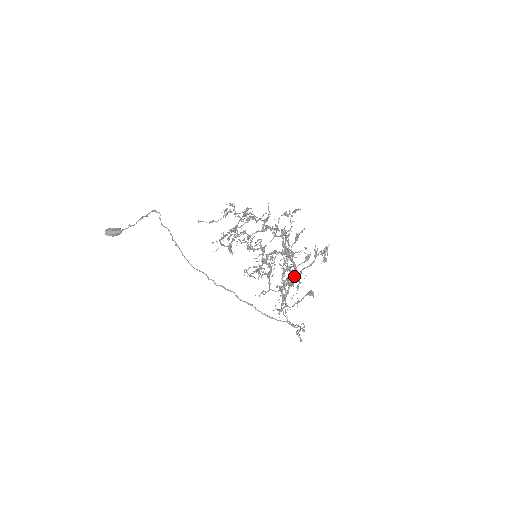
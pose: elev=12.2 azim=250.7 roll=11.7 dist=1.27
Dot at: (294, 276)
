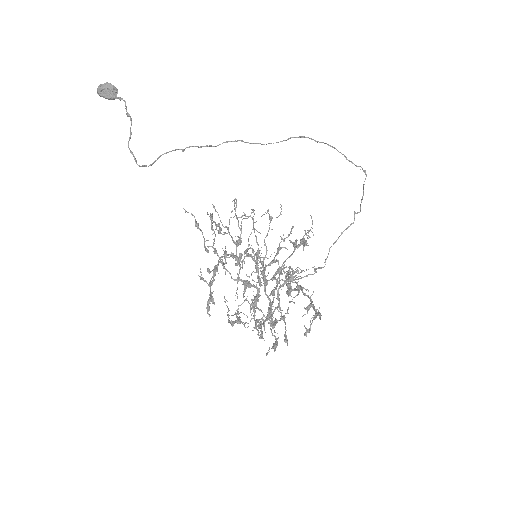
Dot at: (275, 322)
